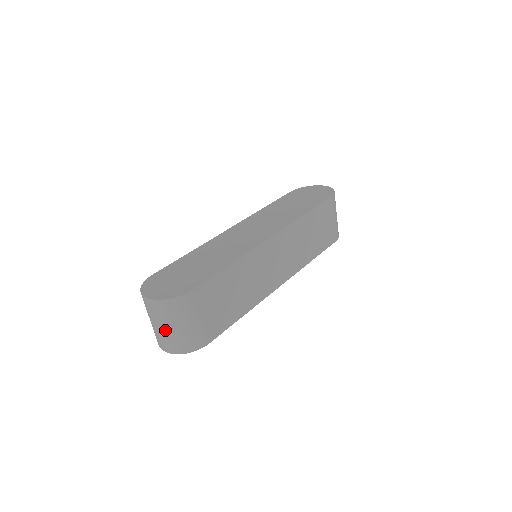
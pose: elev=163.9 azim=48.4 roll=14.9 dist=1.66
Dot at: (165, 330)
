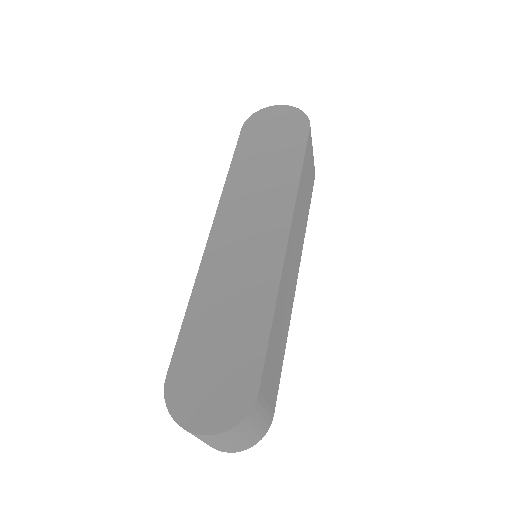
Dot at: (229, 445)
